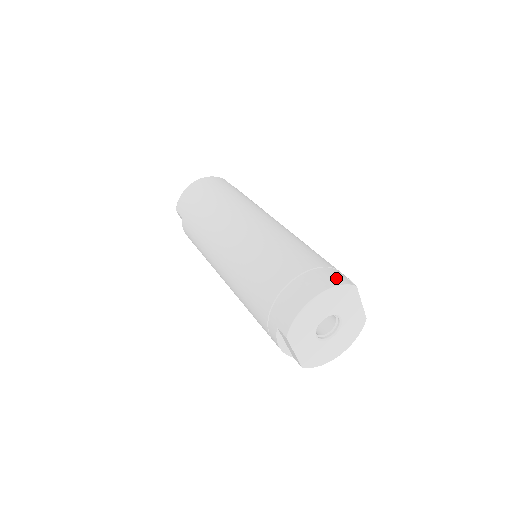
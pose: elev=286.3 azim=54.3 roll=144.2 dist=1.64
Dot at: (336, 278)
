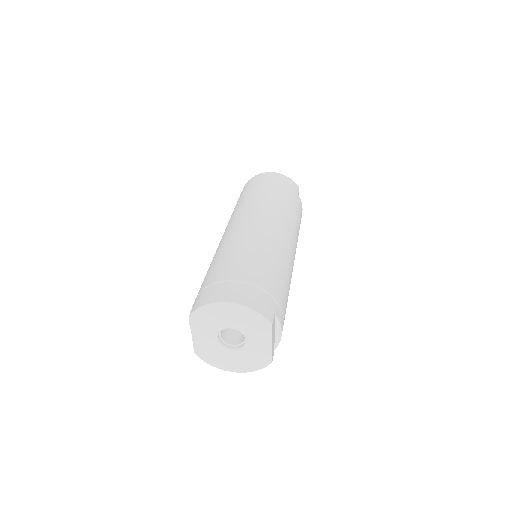
Dot at: (262, 305)
